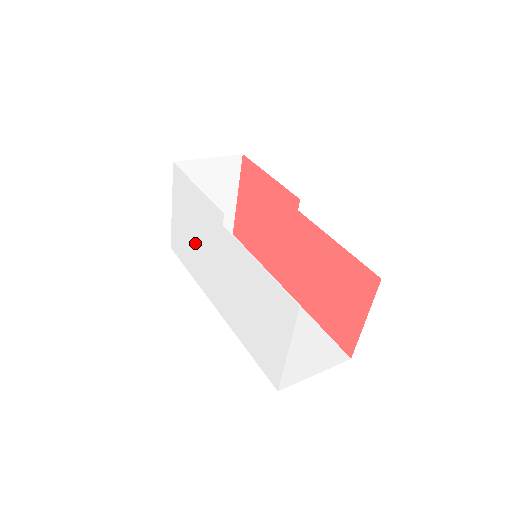
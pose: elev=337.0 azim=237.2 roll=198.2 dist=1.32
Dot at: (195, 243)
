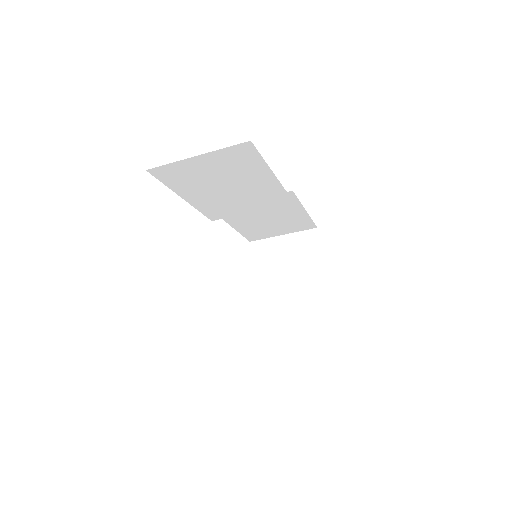
Dot at: occluded
